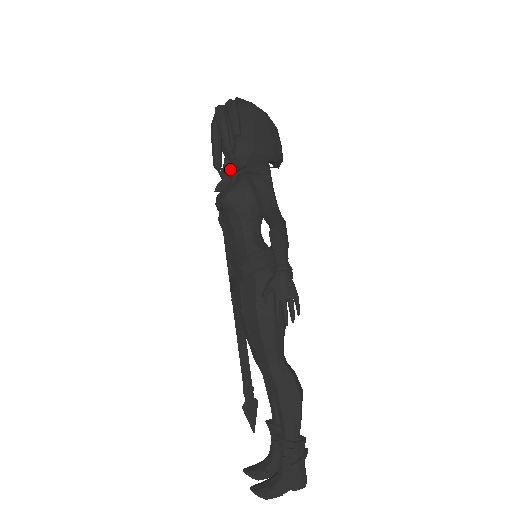
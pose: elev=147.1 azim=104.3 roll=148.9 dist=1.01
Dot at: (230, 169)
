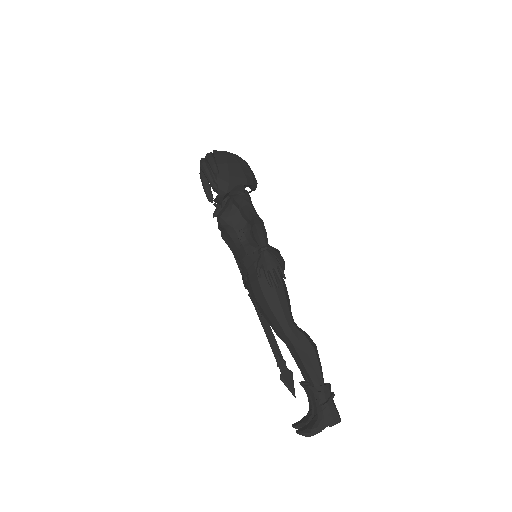
Dot at: (218, 198)
